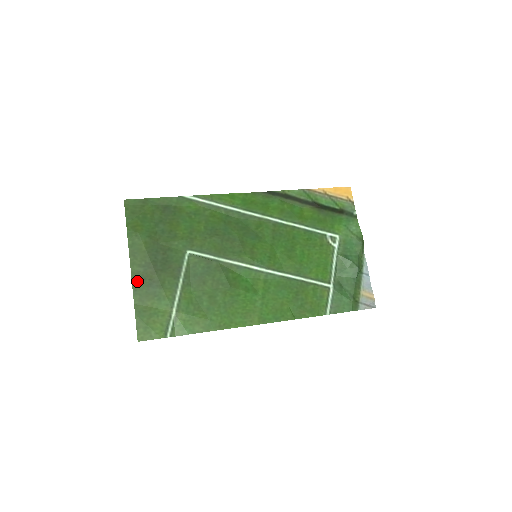
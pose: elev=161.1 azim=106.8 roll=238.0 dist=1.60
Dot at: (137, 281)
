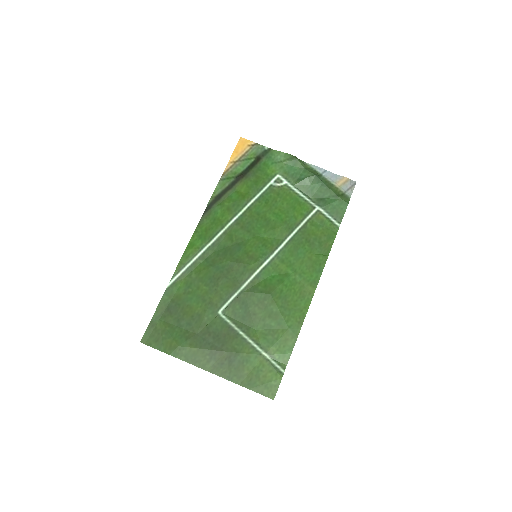
Dot at: (221, 371)
